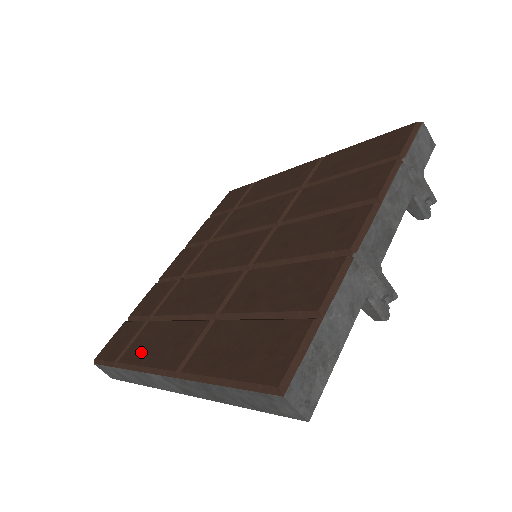
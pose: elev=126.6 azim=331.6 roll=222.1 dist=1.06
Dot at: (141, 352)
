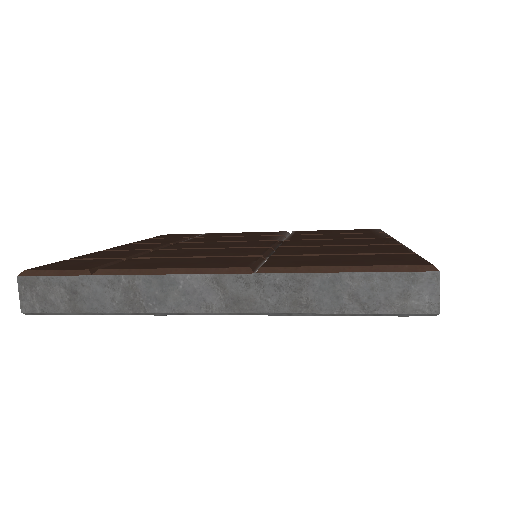
Dot at: (149, 265)
